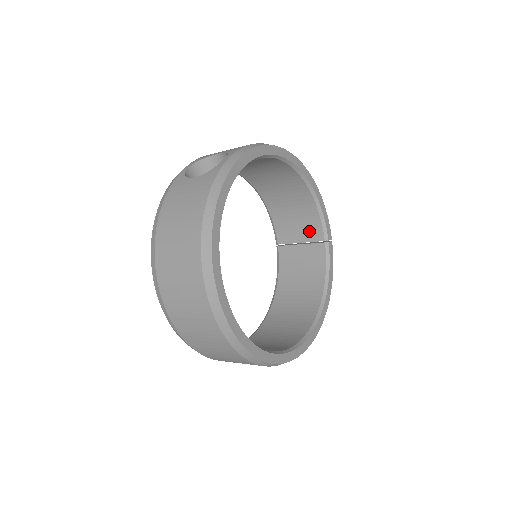
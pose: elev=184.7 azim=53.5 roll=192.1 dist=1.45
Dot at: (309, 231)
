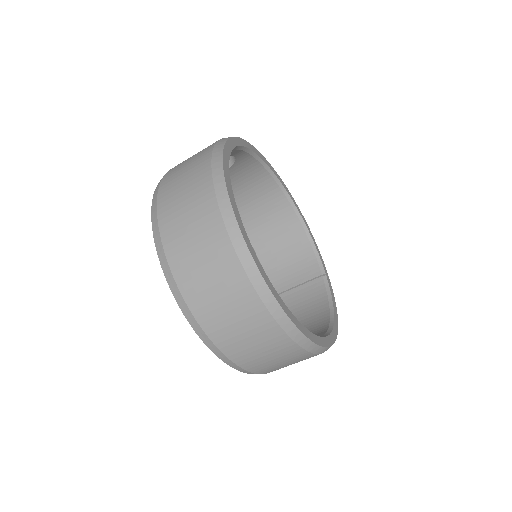
Dot at: (304, 270)
